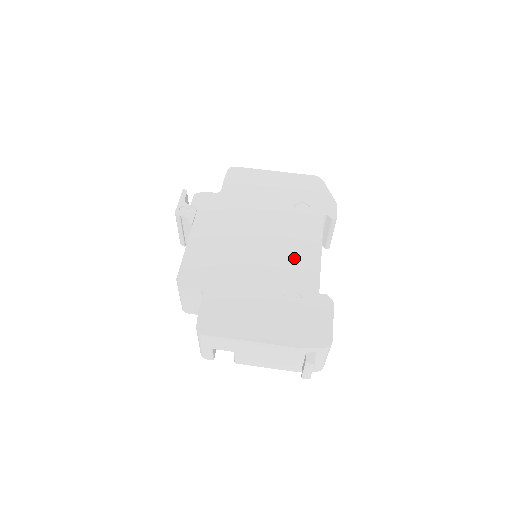
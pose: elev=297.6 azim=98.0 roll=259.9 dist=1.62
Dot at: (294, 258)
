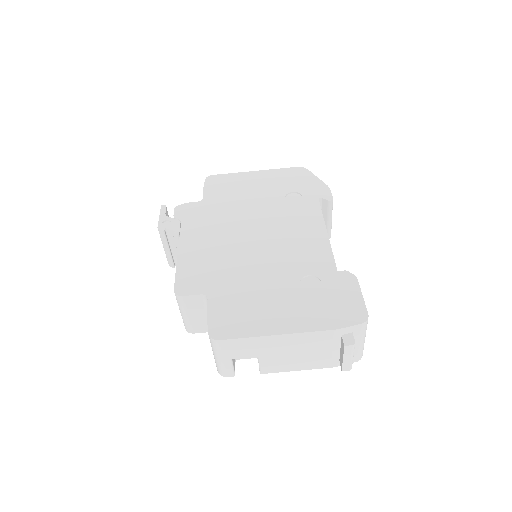
Dot at: (299, 244)
